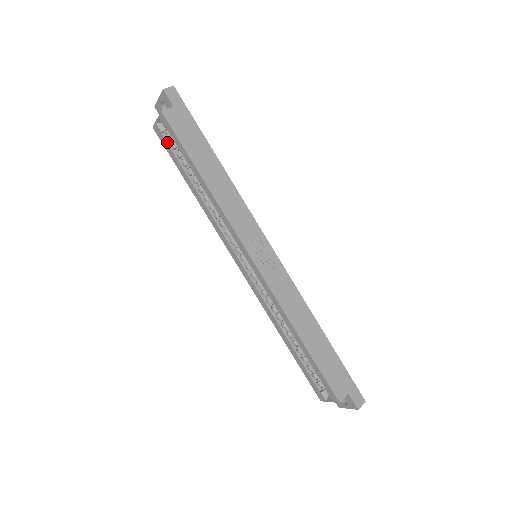
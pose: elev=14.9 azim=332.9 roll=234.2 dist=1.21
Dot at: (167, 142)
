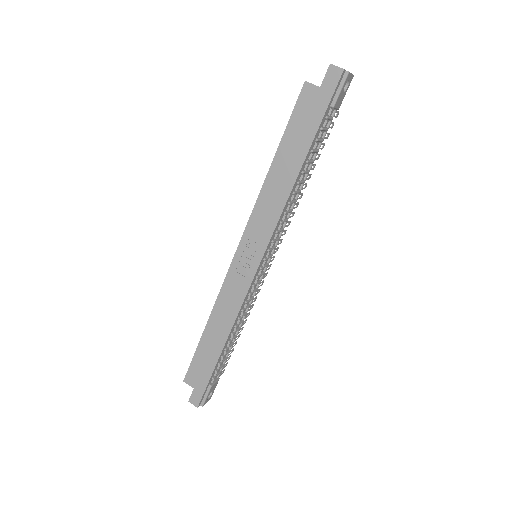
Dot at: occluded
